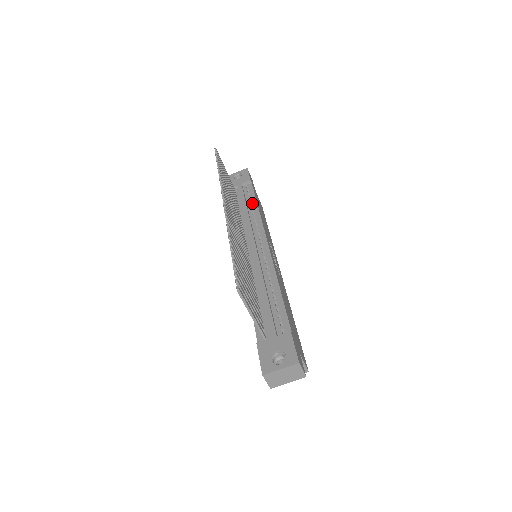
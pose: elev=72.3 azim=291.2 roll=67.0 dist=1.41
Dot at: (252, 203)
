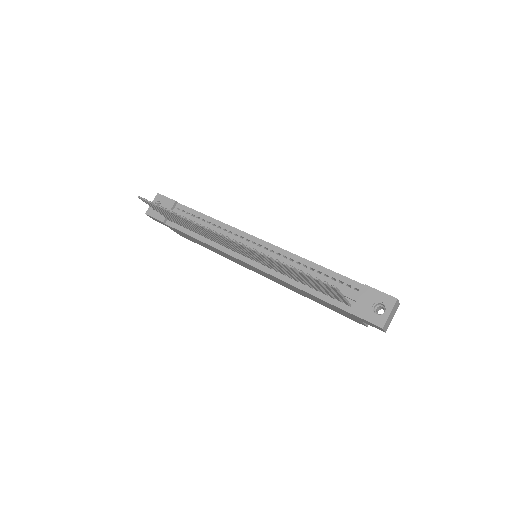
Dot at: (202, 218)
